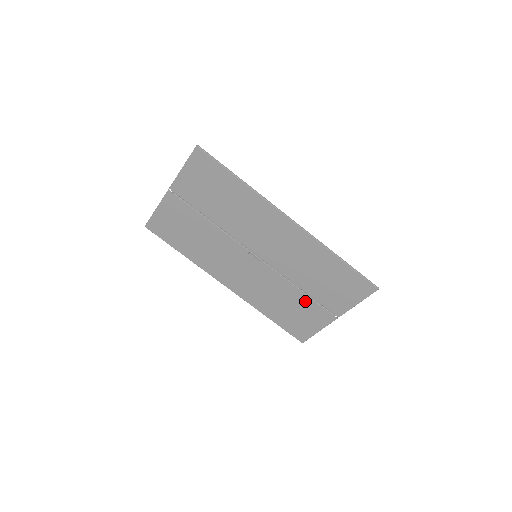
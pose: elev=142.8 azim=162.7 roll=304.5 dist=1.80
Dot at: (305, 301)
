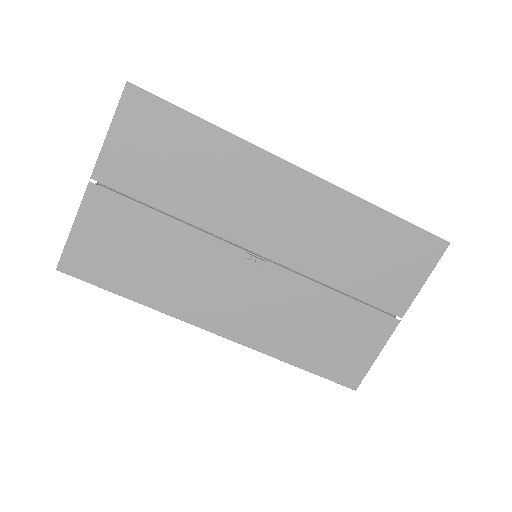
Dot at: (347, 309)
